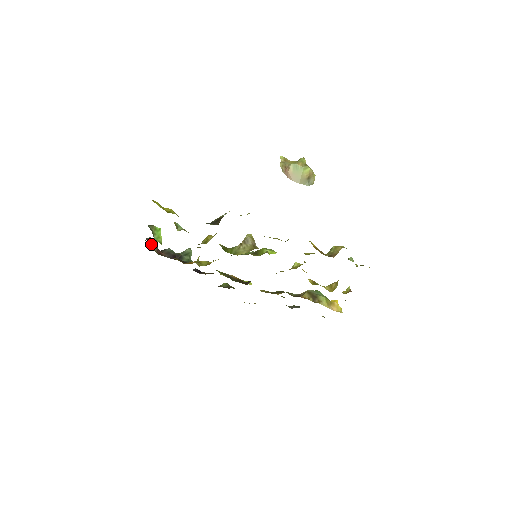
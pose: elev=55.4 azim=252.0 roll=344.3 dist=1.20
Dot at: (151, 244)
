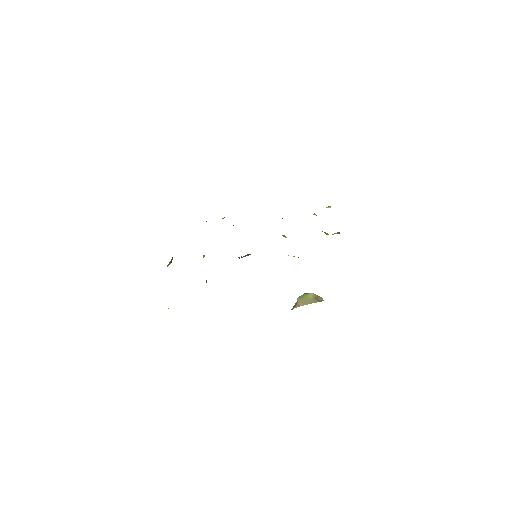
Dot at: occluded
